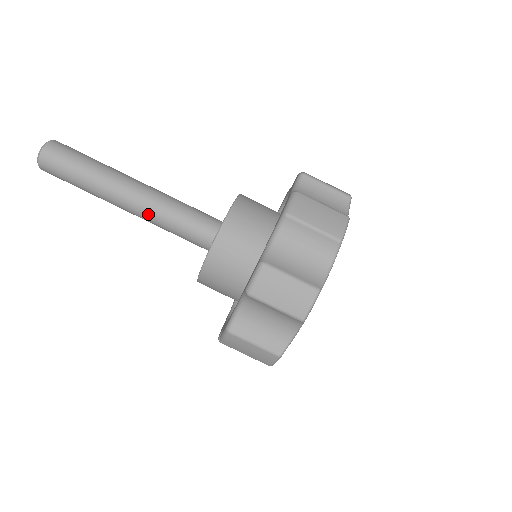
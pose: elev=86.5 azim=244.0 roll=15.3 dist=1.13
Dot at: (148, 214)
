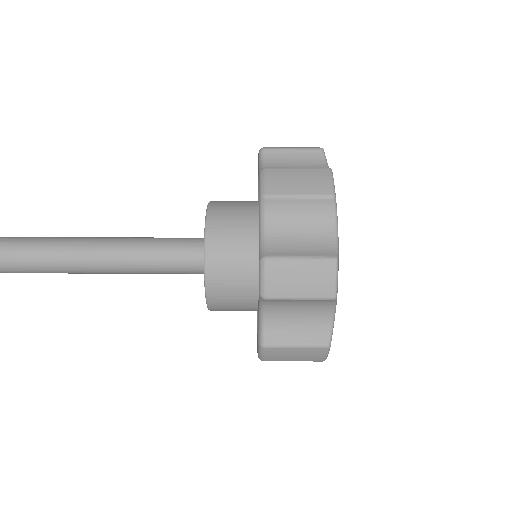
Dot at: occluded
